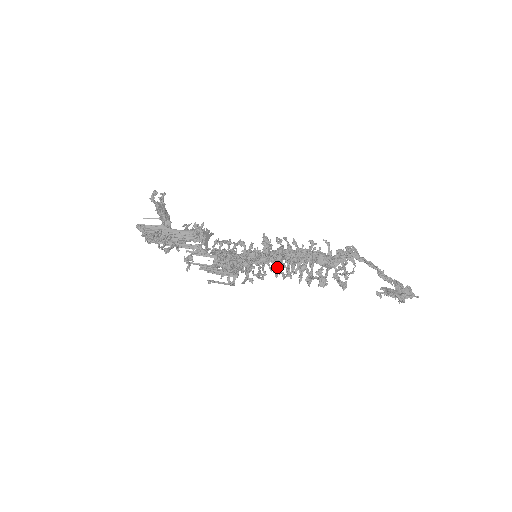
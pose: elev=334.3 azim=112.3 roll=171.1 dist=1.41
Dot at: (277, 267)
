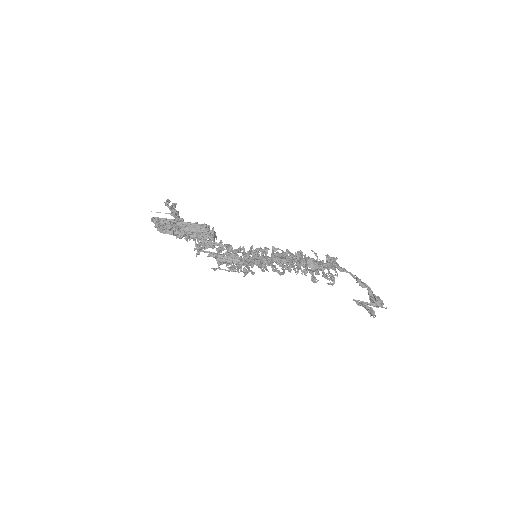
Dot at: (272, 269)
